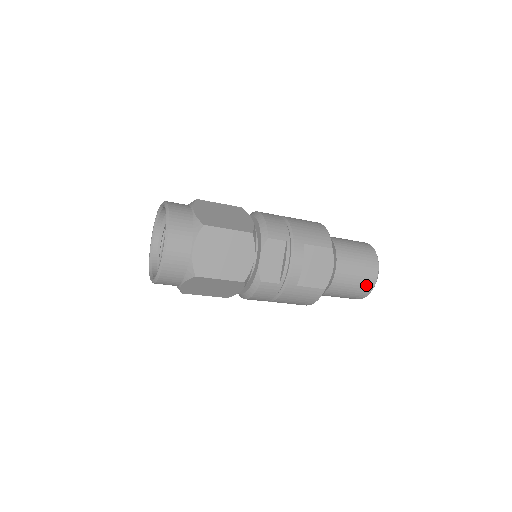
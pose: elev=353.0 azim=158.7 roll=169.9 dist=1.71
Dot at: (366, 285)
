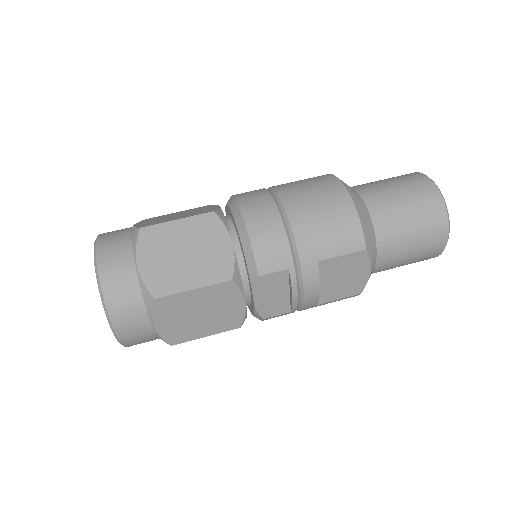
Dot at: (428, 256)
